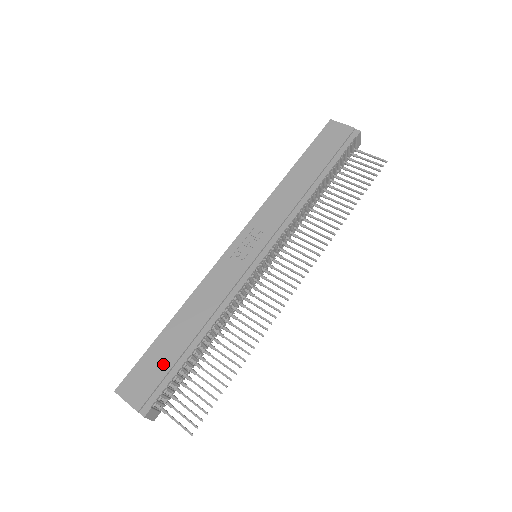
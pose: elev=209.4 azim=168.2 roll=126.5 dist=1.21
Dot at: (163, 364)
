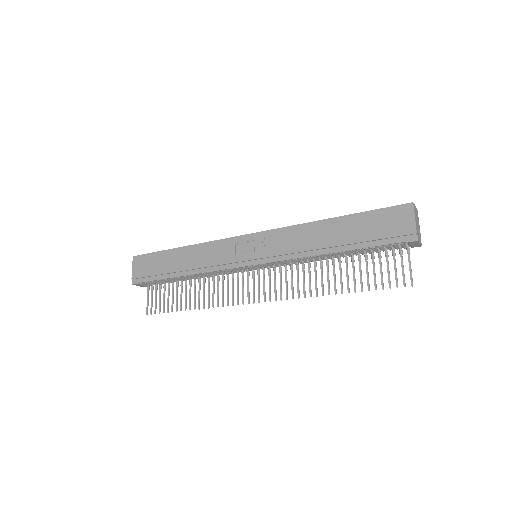
Dot at: (157, 268)
